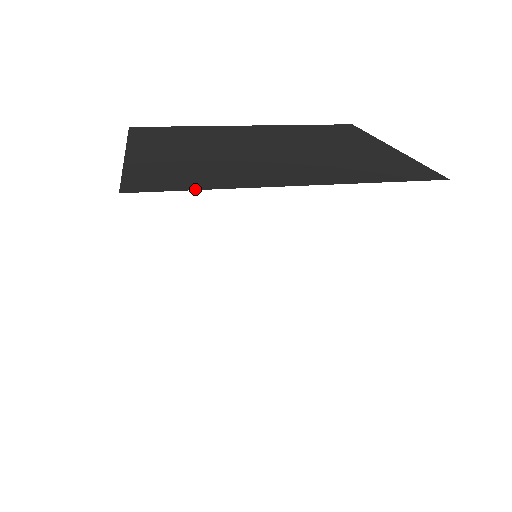
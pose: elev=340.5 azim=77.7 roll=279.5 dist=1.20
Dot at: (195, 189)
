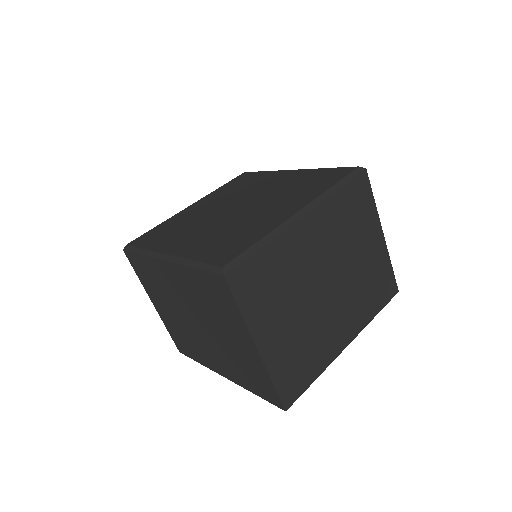
Dot at: occluded
